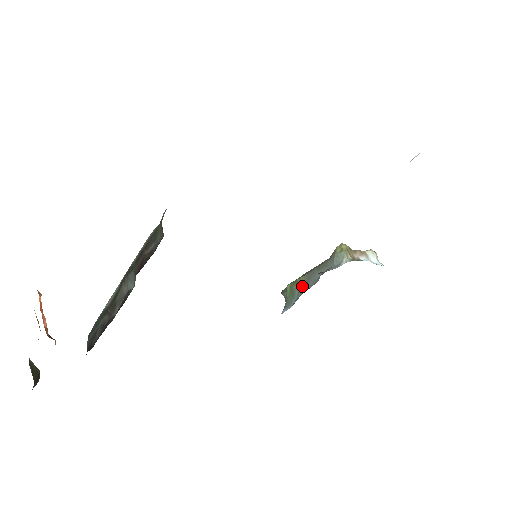
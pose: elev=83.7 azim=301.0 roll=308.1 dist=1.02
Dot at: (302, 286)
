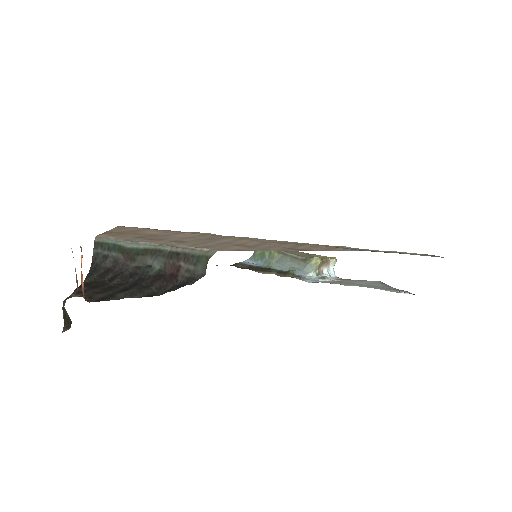
Dot at: (272, 260)
